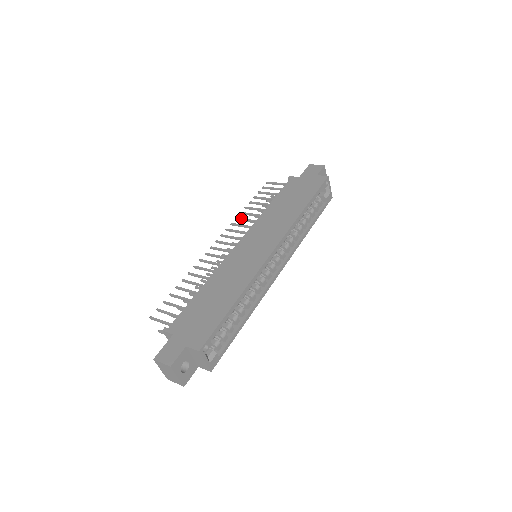
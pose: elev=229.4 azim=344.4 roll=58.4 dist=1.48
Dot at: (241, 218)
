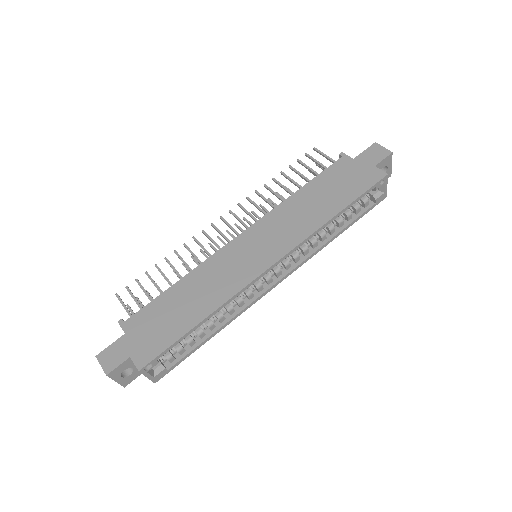
Dot at: (261, 194)
